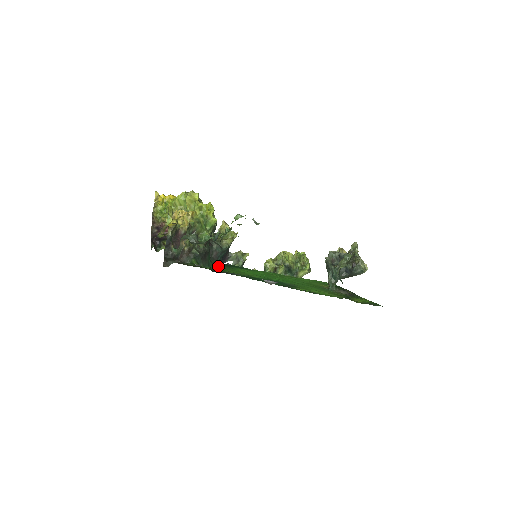
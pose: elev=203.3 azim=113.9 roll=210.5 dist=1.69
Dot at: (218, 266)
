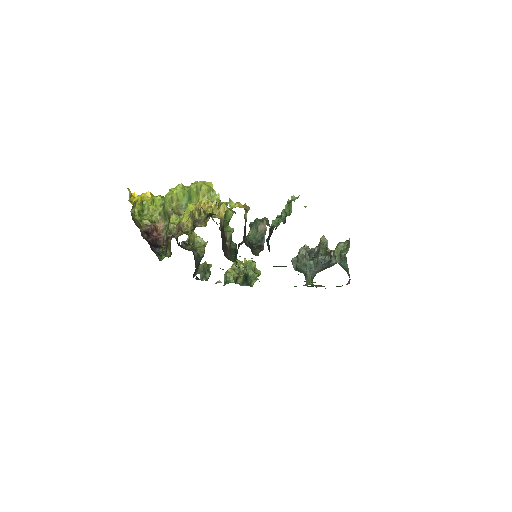
Dot at: occluded
